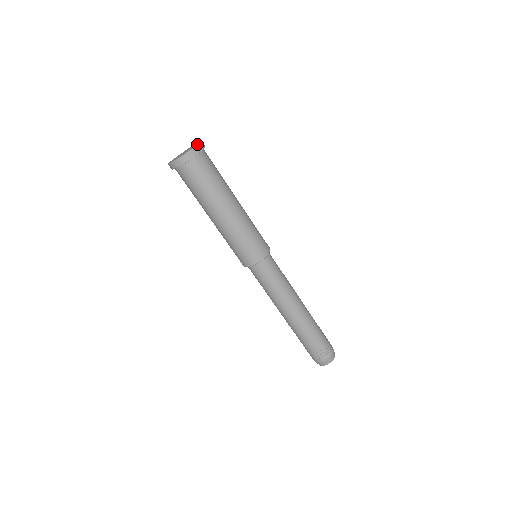
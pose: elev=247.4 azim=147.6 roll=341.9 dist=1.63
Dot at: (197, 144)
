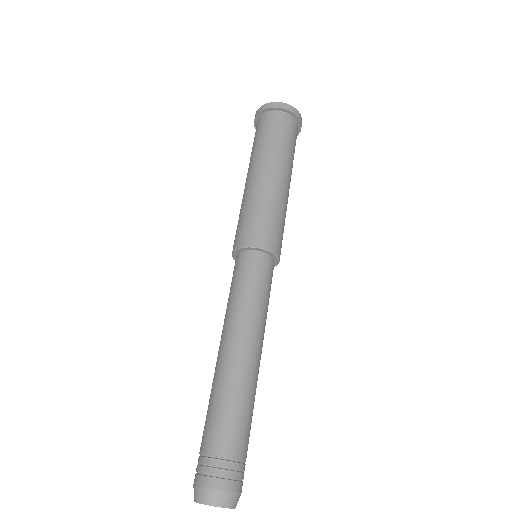
Dot at: occluded
